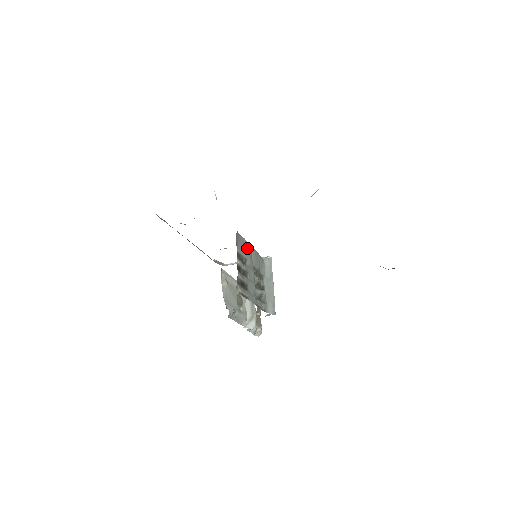
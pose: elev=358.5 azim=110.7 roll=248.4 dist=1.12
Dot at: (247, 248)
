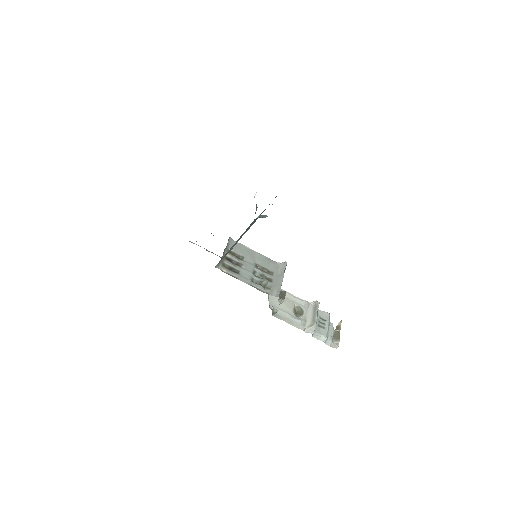
Dot at: (247, 251)
